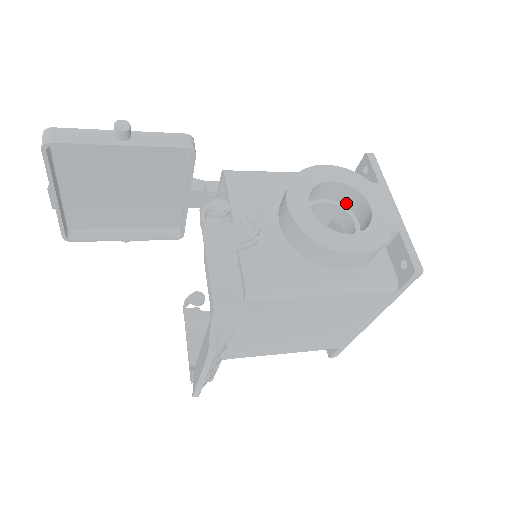
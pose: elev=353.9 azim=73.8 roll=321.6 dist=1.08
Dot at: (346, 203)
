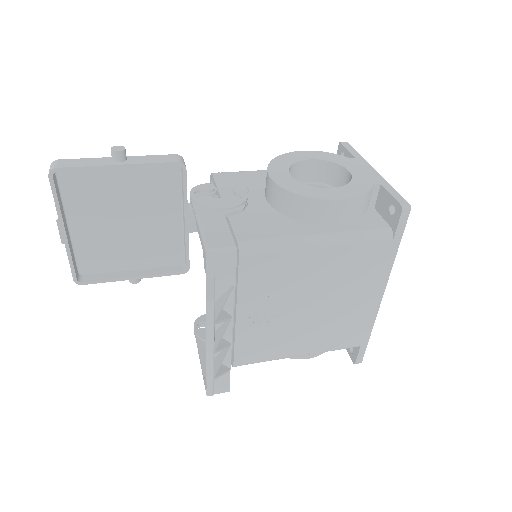
Dot at: (329, 181)
